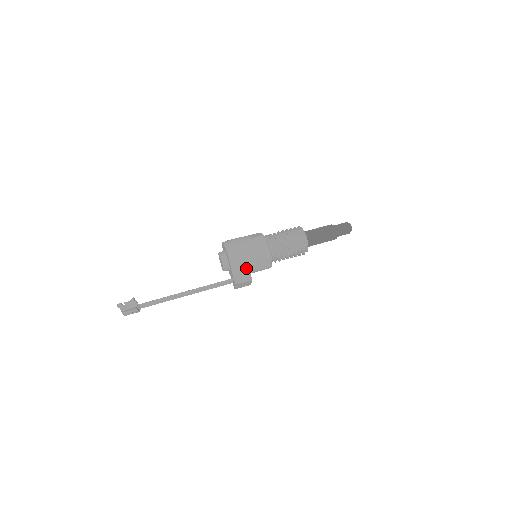
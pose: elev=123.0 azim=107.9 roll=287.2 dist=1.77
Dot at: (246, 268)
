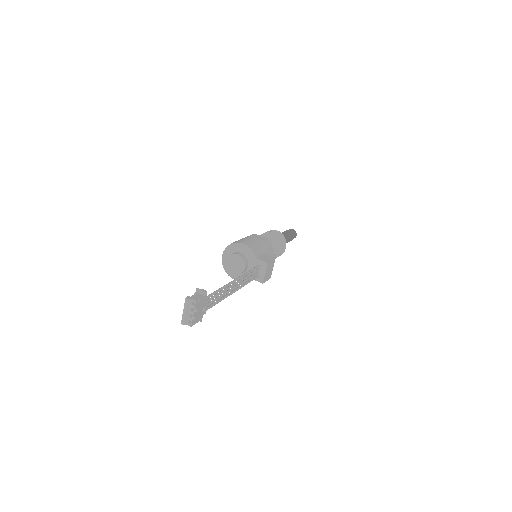
Dot at: (262, 254)
